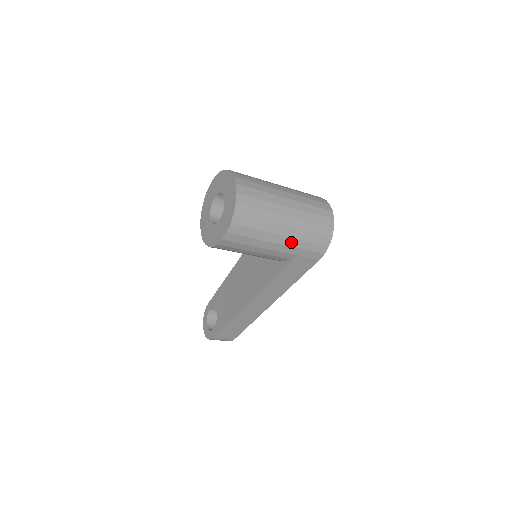
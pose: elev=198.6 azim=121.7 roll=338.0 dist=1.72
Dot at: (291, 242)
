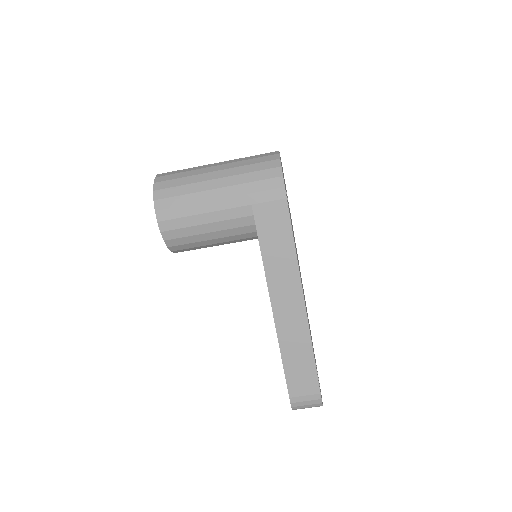
Dot at: (232, 191)
